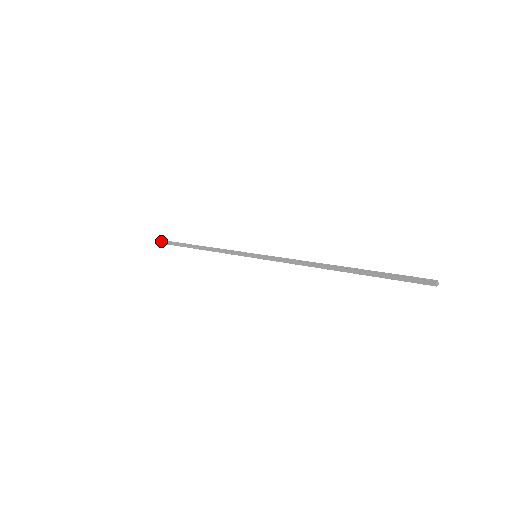
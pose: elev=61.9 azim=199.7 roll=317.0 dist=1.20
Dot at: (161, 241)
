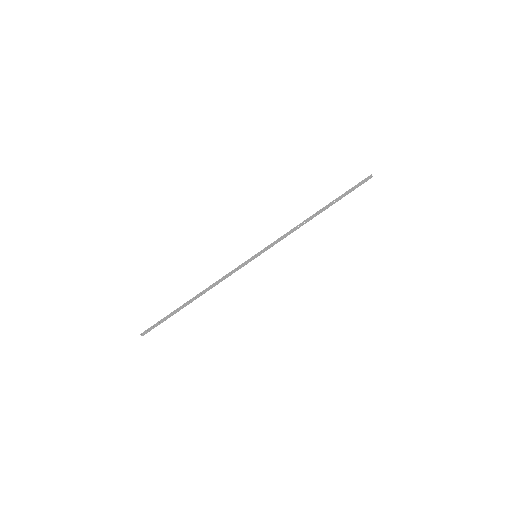
Dot at: (147, 329)
